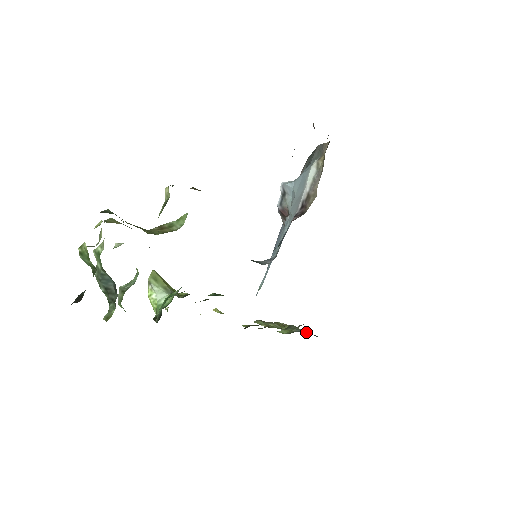
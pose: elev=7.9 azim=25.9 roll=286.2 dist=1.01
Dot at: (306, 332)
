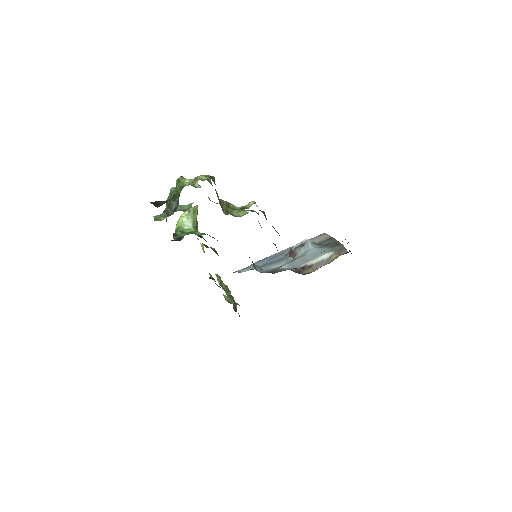
Dot at: occluded
